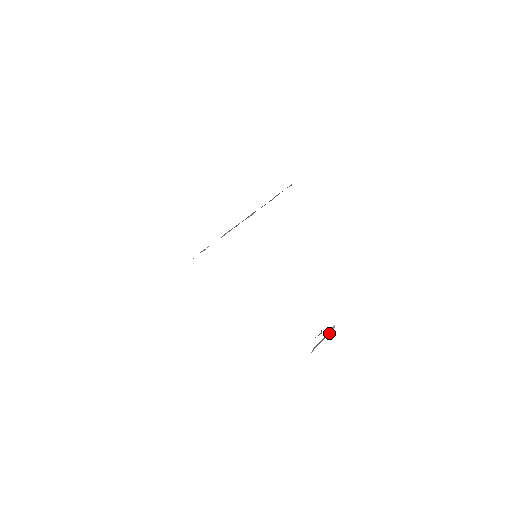
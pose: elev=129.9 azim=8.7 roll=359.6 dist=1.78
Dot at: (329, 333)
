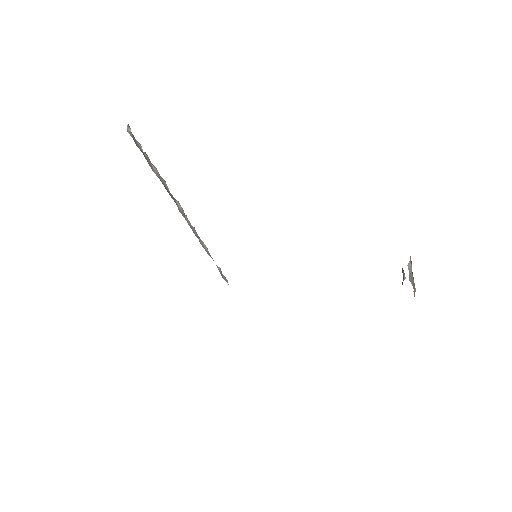
Dot at: (411, 270)
